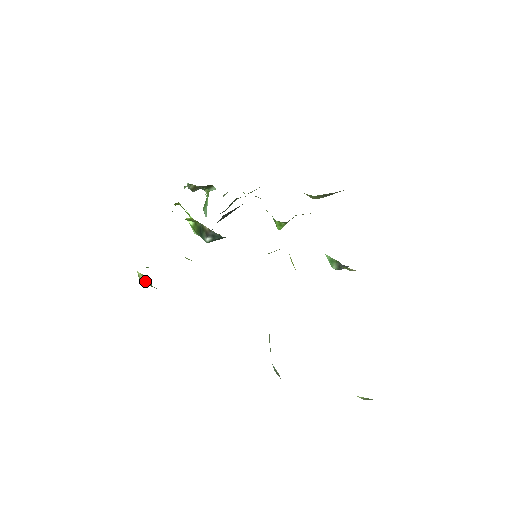
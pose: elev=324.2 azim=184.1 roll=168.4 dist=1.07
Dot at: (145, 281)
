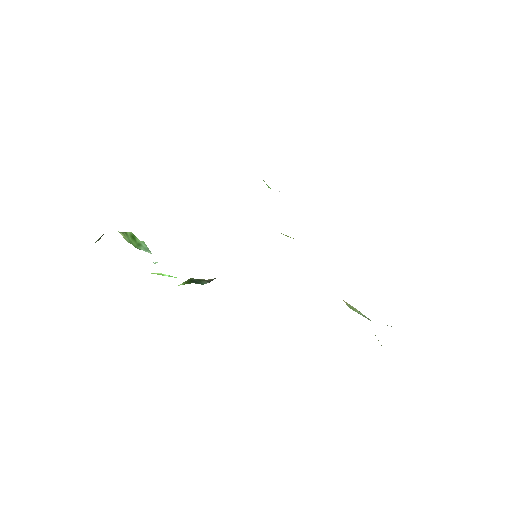
Dot at: occluded
